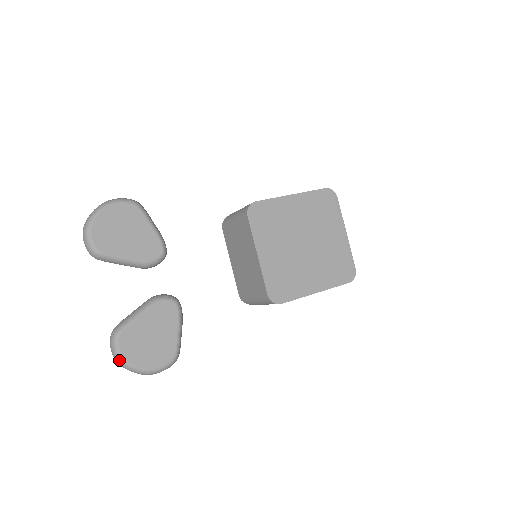
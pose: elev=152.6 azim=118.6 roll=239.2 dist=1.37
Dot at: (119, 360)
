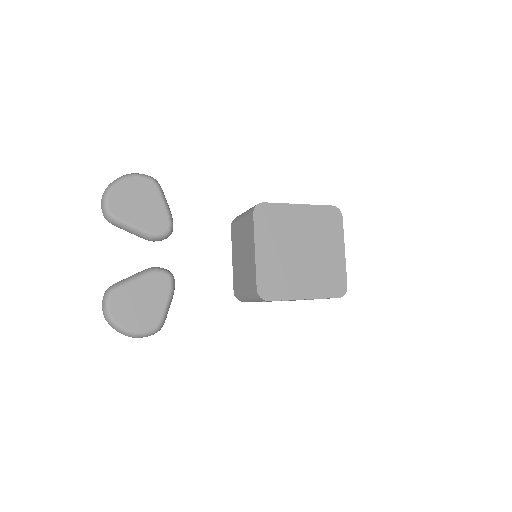
Dot at: (107, 316)
